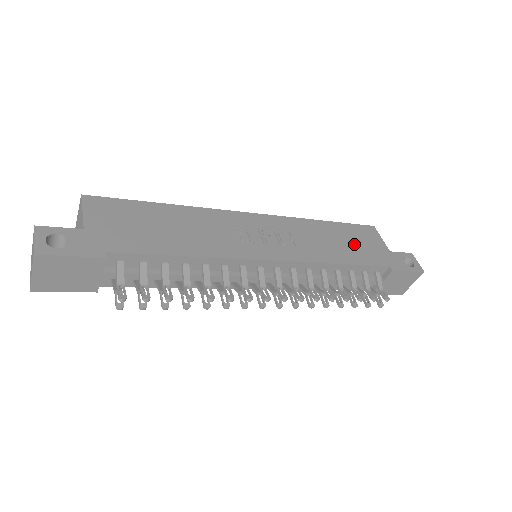
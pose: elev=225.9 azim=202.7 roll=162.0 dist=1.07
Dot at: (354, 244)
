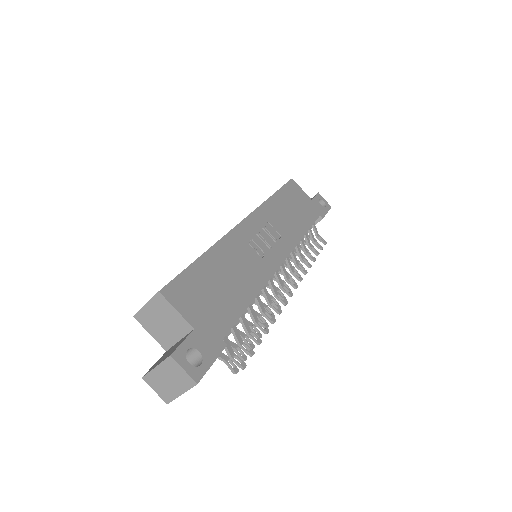
Dot at: (297, 207)
